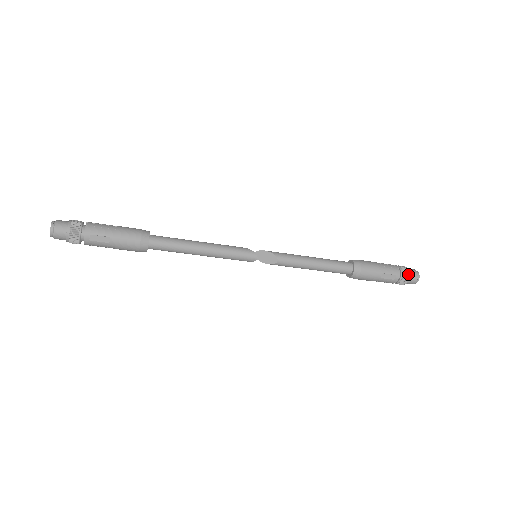
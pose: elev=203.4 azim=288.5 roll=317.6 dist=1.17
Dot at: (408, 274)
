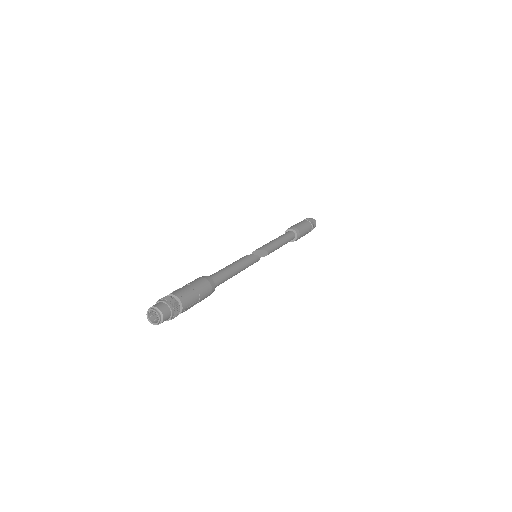
Dot at: (314, 226)
